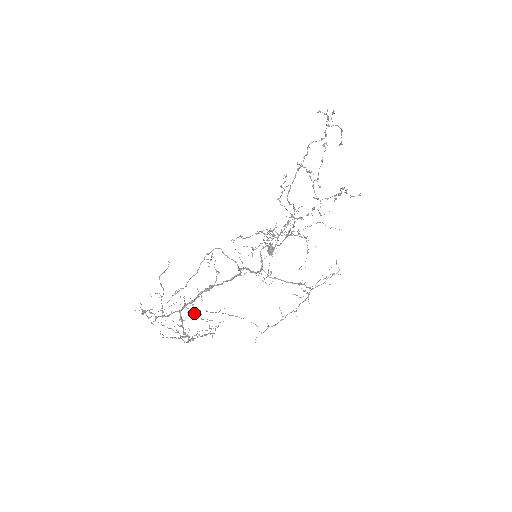
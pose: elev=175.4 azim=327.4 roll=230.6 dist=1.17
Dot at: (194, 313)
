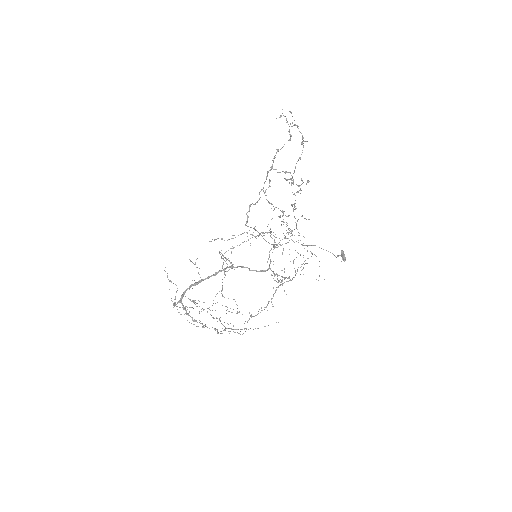
Dot at: occluded
